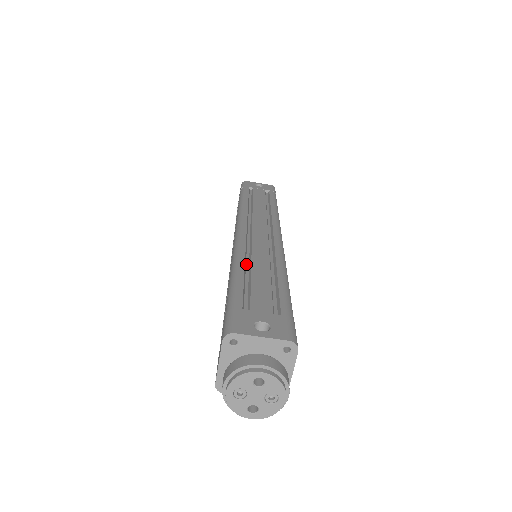
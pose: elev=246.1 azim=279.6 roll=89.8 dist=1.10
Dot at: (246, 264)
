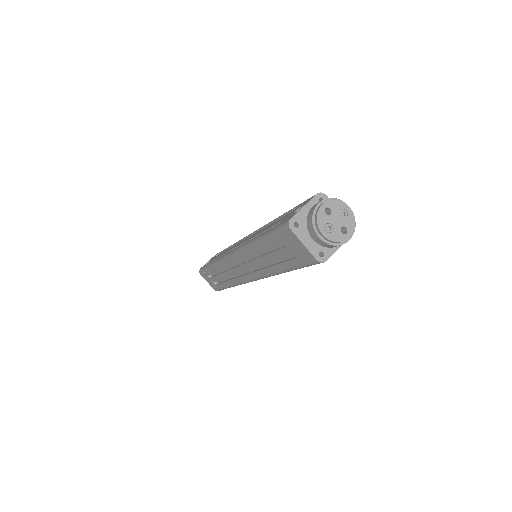
Dot at: occluded
